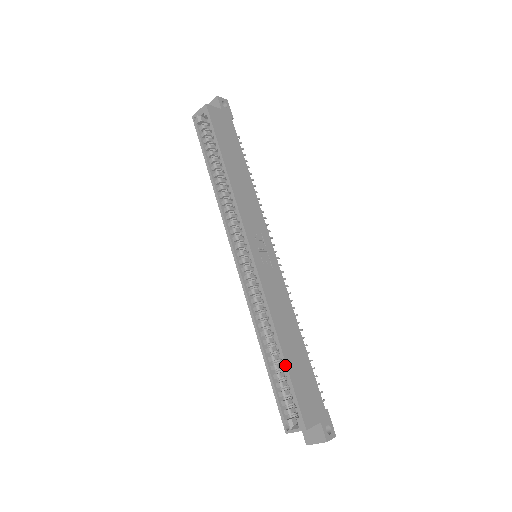
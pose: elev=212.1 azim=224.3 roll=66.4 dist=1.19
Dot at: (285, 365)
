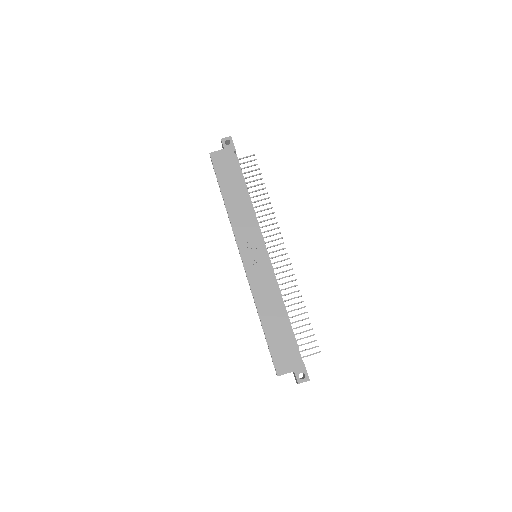
Dot at: (265, 335)
